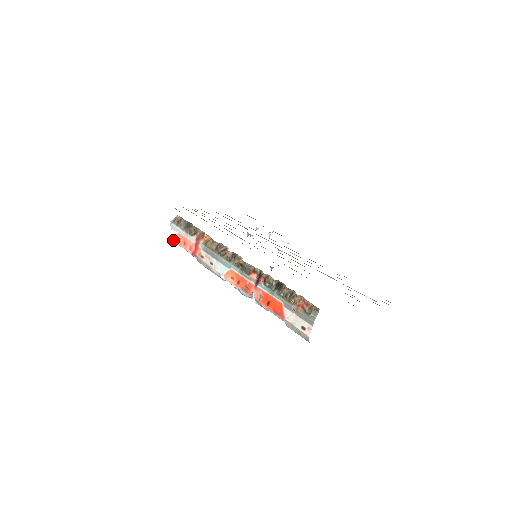
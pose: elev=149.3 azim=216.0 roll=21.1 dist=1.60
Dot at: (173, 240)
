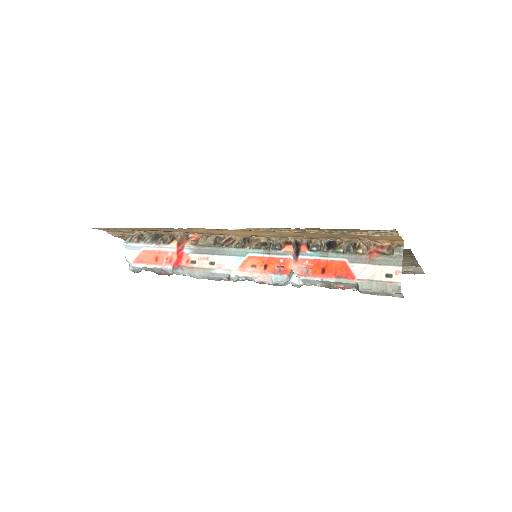
Dot at: (134, 263)
